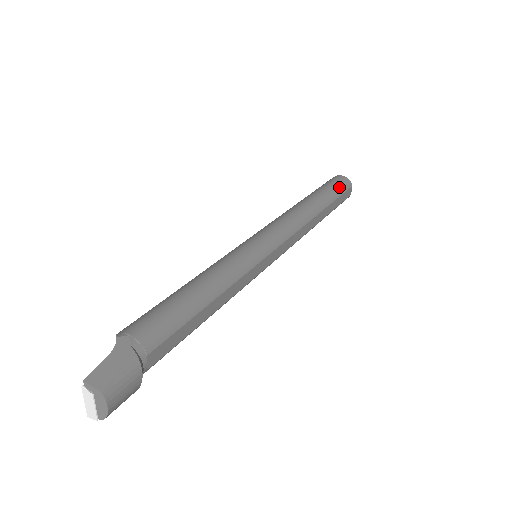
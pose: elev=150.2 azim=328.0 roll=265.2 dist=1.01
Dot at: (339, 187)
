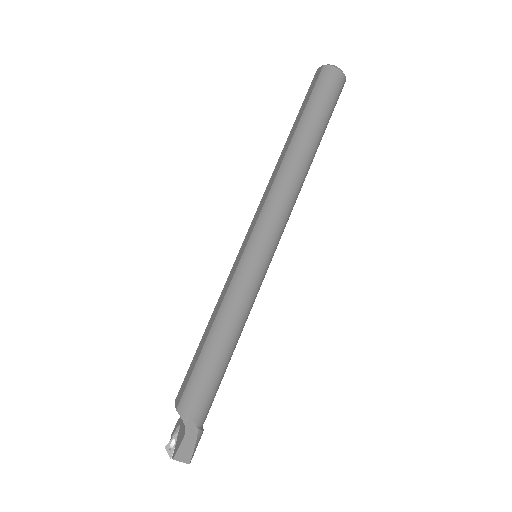
Dot at: (334, 102)
